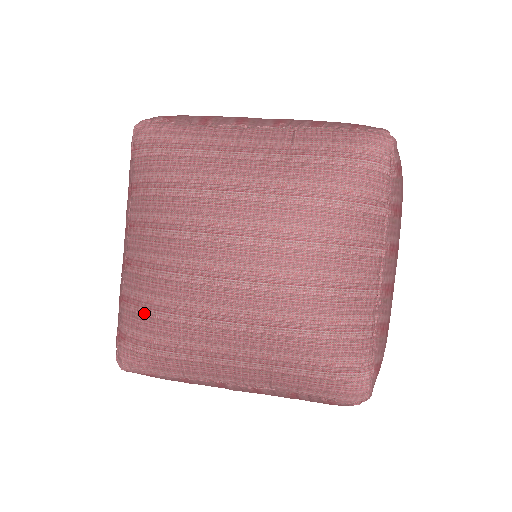
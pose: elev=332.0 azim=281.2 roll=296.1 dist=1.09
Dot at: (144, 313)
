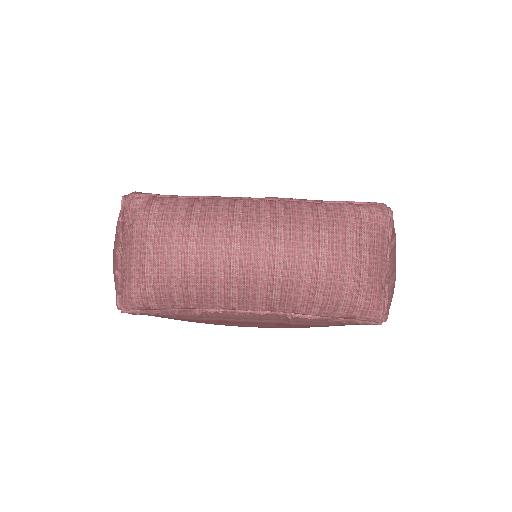
Dot at: occluded
